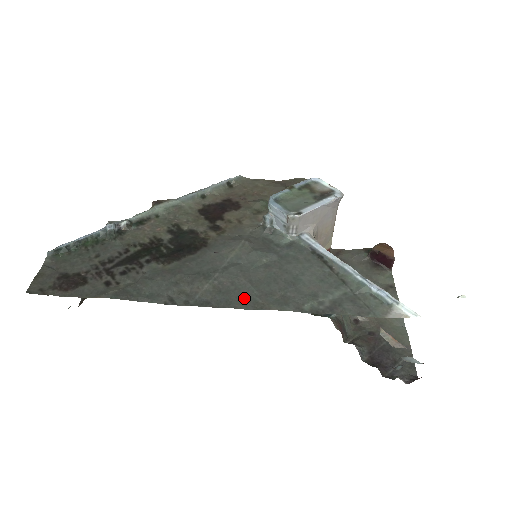
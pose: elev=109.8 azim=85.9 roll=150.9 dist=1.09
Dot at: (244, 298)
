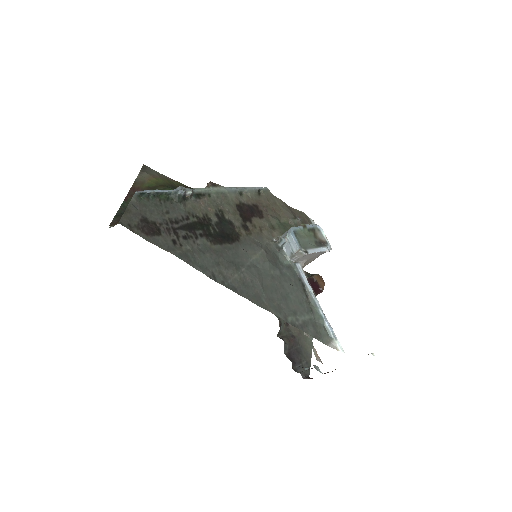
Dot at: (257, 296)
